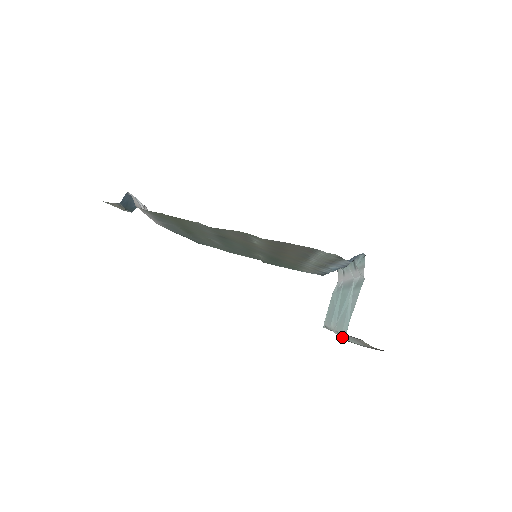
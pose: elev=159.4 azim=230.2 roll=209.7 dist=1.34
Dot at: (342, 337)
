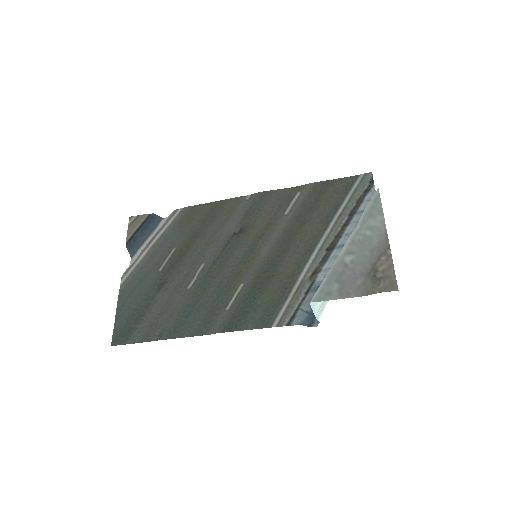
Dot at: (372, 197)
